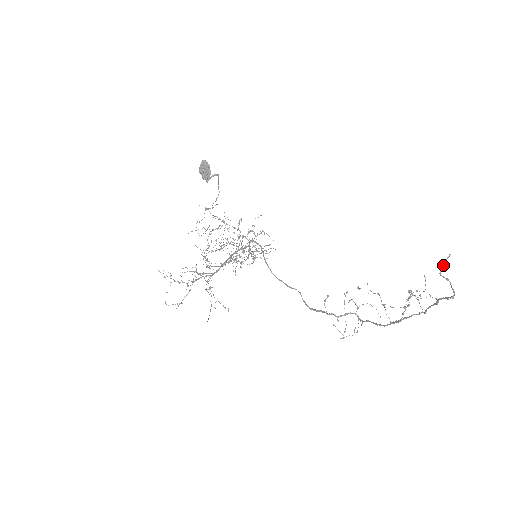
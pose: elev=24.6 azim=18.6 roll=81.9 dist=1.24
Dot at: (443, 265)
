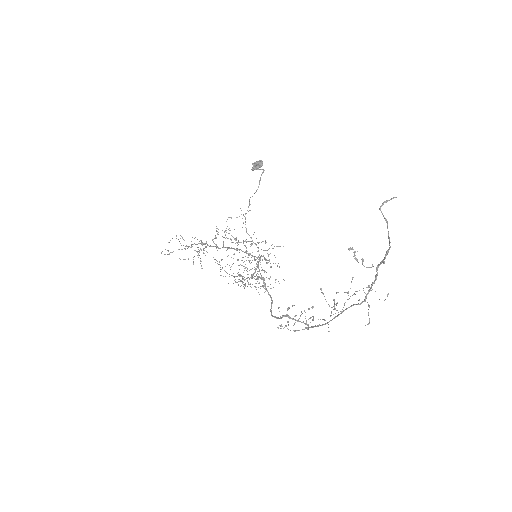
Dot at: (386, 201)
